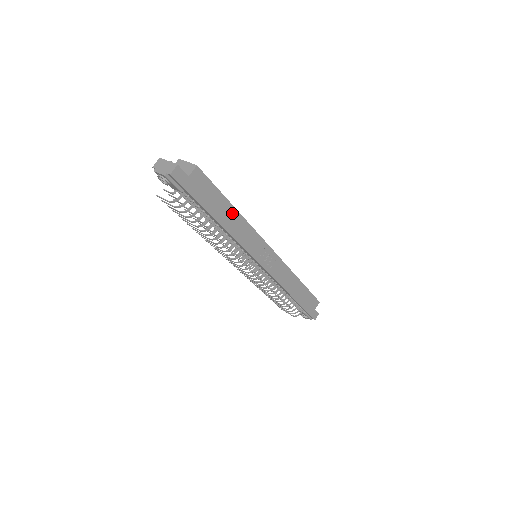
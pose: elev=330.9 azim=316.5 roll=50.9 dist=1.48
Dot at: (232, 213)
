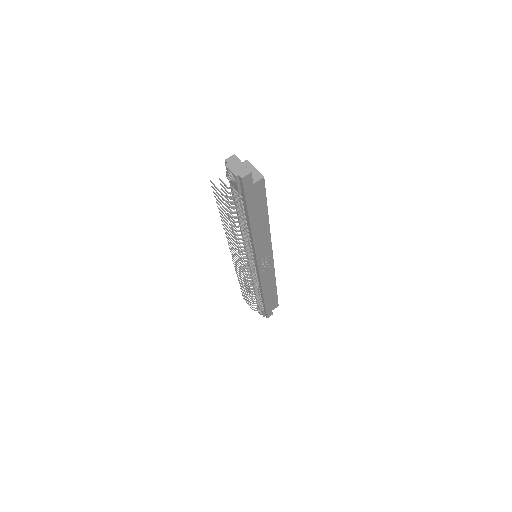
Dot at: (264, 221)
